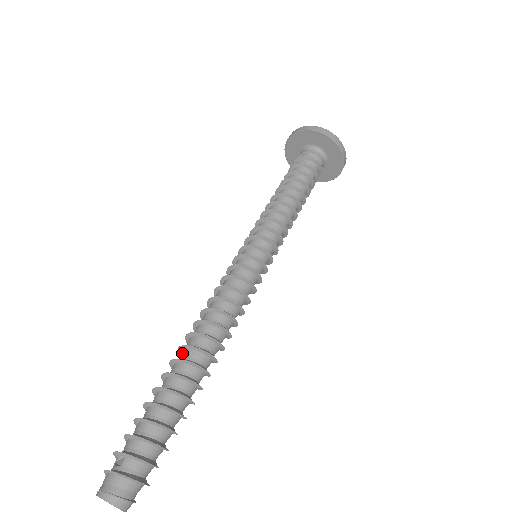
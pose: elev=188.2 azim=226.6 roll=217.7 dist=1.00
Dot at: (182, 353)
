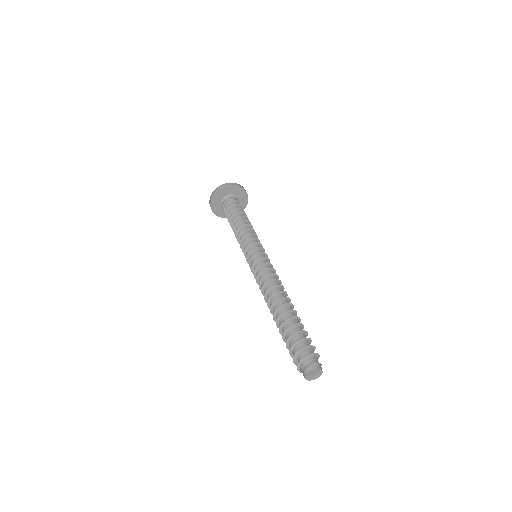
Dot at: occluded
